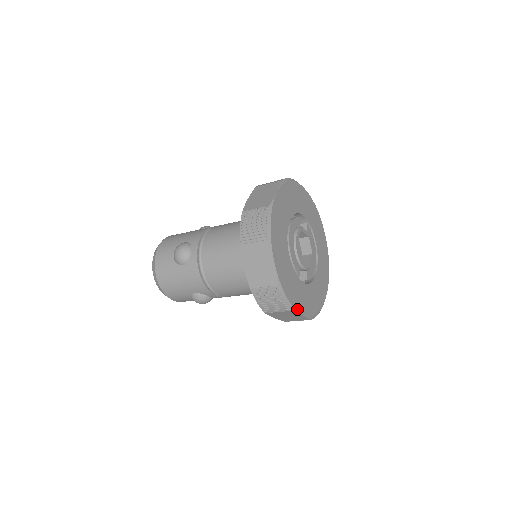
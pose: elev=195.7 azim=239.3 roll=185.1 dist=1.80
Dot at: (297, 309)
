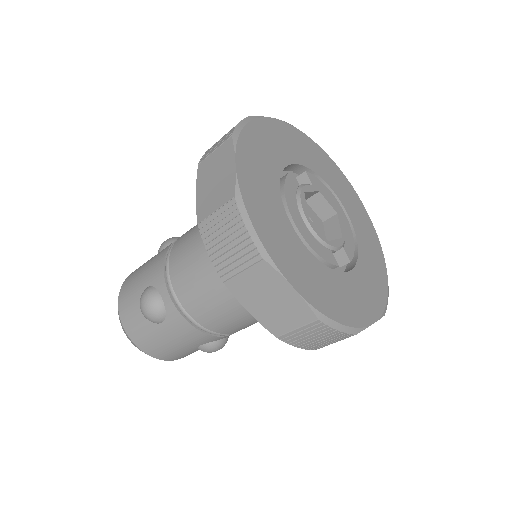
Dot at: (362, 323)
